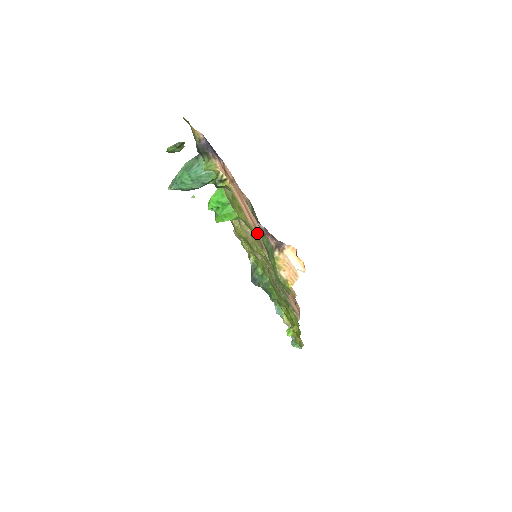
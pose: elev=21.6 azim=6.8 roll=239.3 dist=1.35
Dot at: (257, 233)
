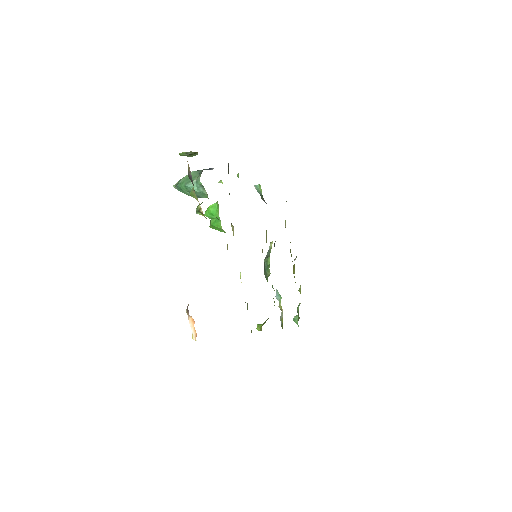
Dot at: occluded
